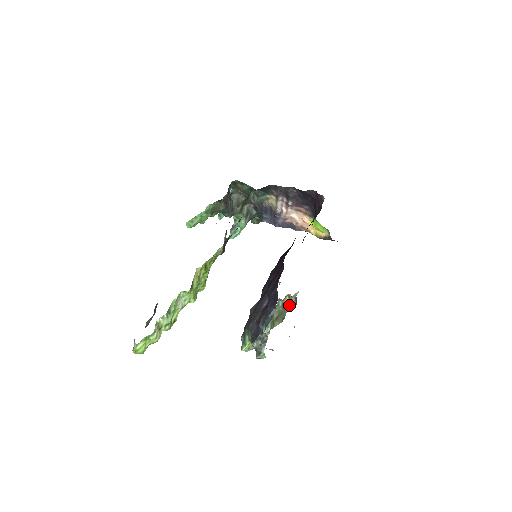
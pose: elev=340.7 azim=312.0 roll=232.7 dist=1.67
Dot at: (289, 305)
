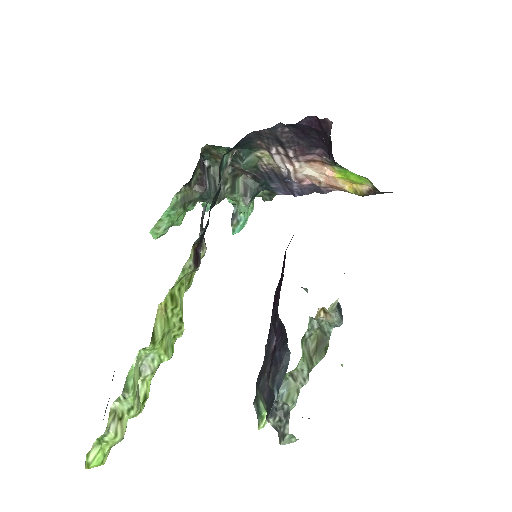
Dot at: (330, 324)
